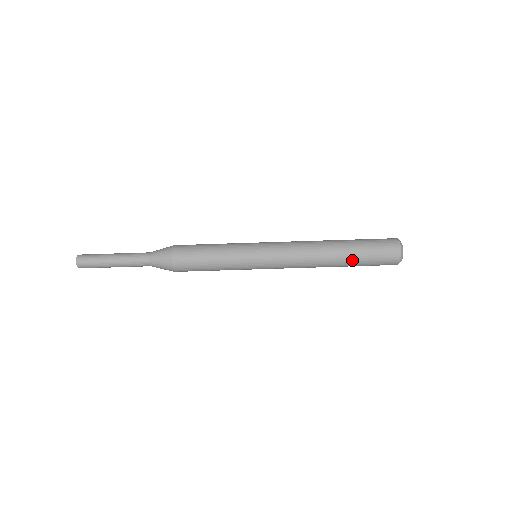
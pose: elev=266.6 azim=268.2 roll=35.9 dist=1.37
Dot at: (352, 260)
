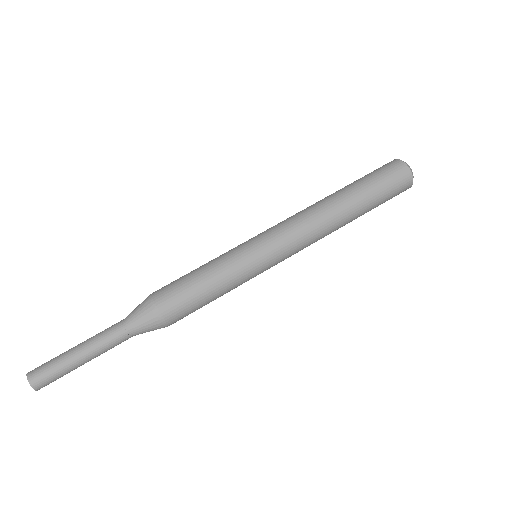
Dot at: (358, 191)
